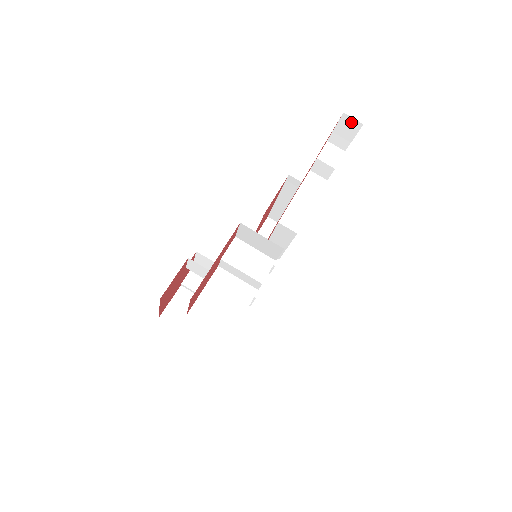
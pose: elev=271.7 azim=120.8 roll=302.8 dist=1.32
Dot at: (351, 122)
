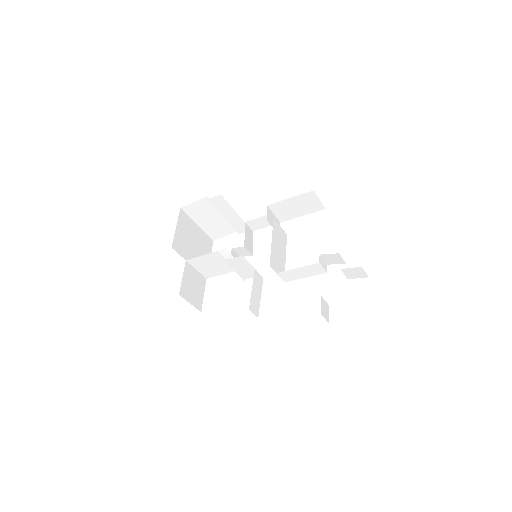
Dot at: occluded
